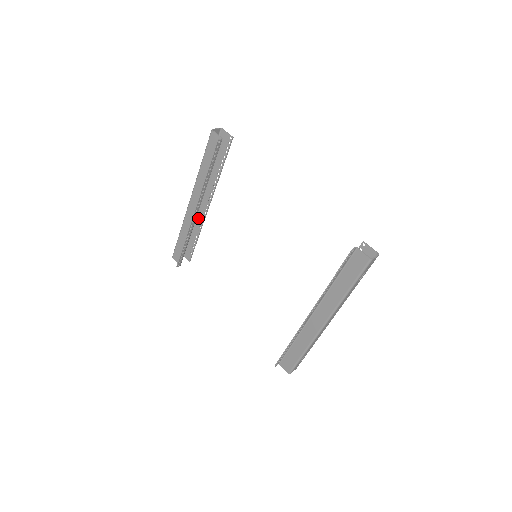
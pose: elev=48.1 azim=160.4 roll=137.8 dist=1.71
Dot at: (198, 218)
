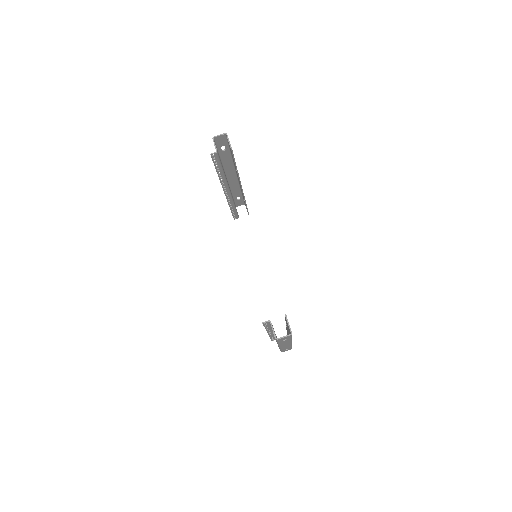
Dot at: occluded
